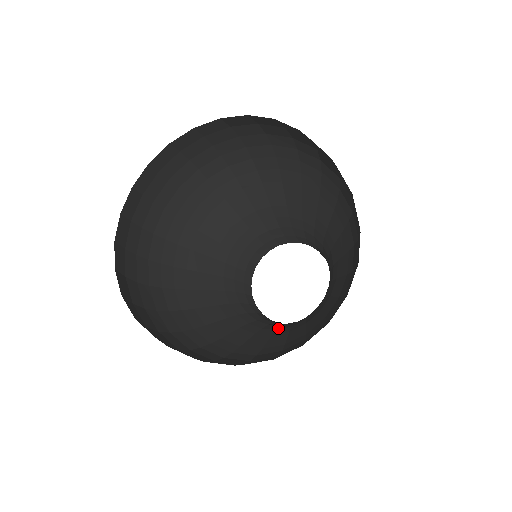
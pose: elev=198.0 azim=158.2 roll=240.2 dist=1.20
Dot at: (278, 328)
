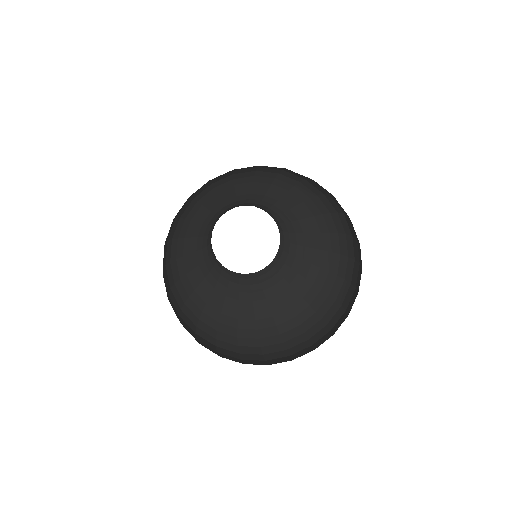
Dot at: (219, 279)
